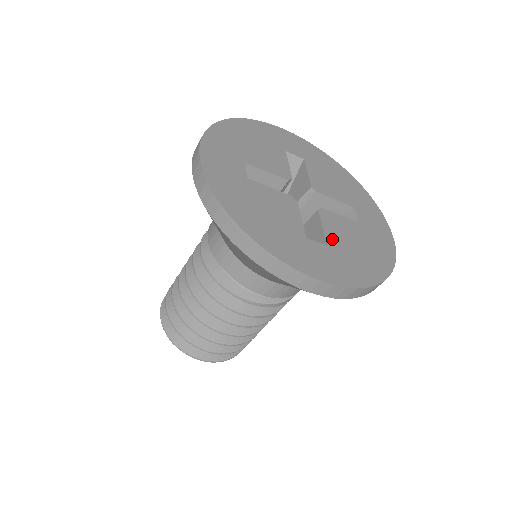
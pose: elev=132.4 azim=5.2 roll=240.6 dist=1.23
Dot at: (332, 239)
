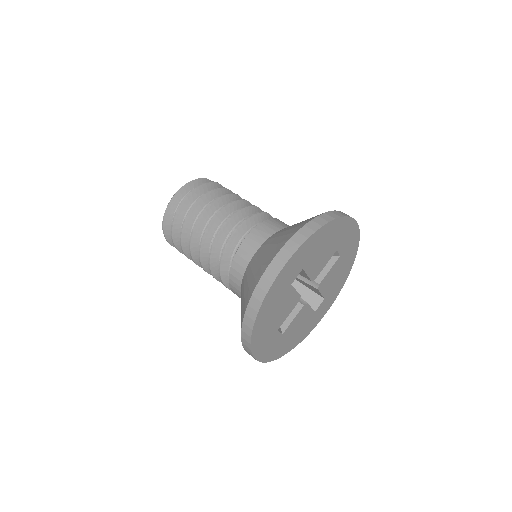
Dot at: (289, 329)
